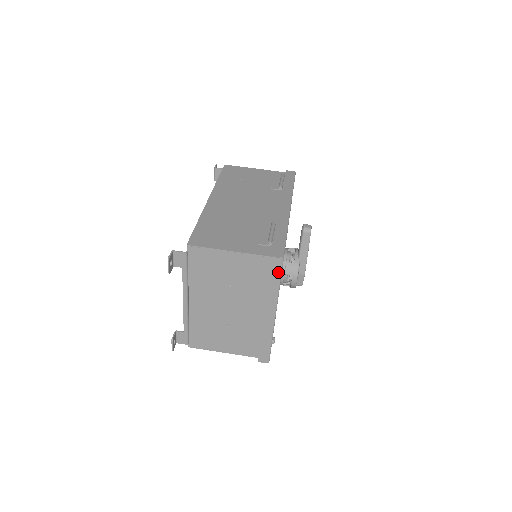
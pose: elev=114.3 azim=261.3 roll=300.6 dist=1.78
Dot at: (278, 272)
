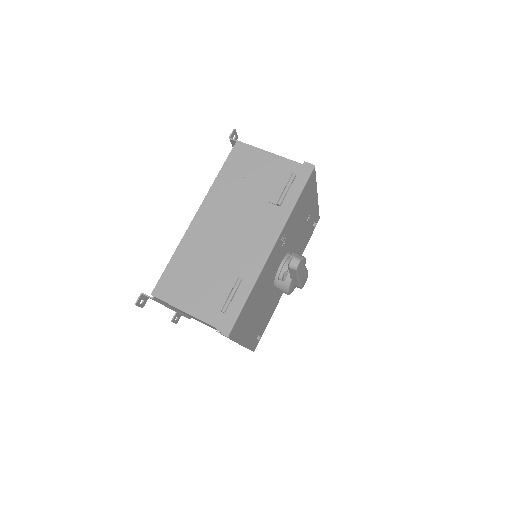
Dot at: occluded
